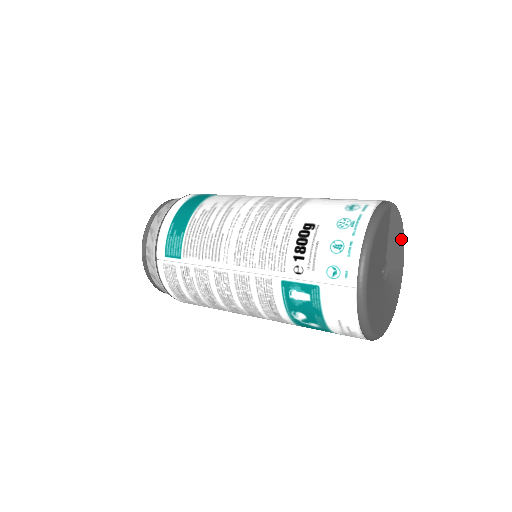
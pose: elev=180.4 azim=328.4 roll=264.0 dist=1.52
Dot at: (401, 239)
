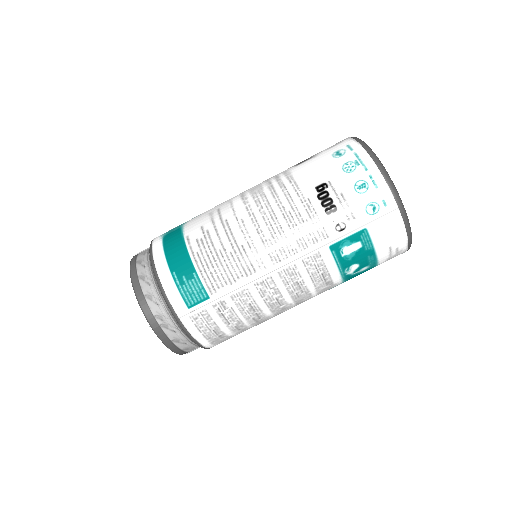
Dot at: occluded
